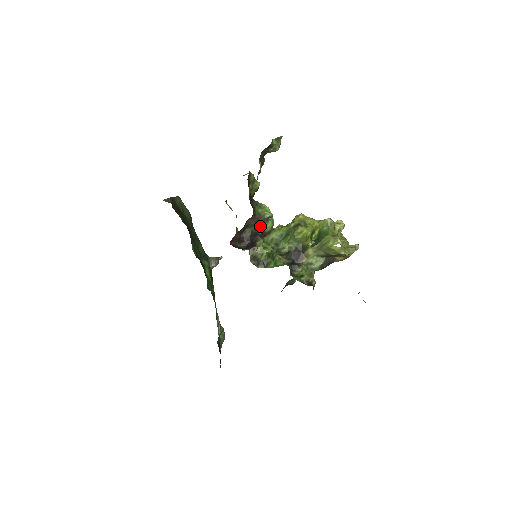
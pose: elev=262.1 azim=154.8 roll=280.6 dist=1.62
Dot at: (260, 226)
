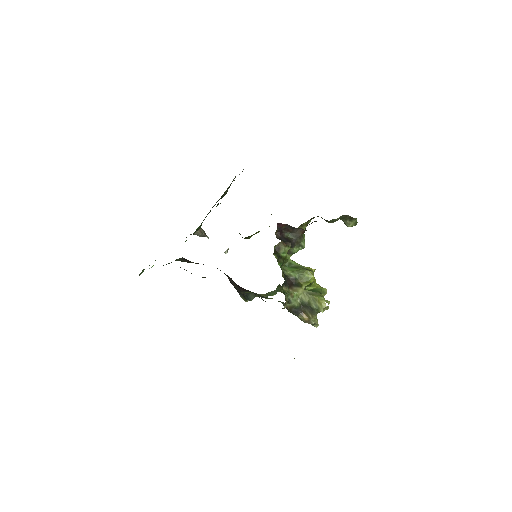
Dot at: (295, 242)
